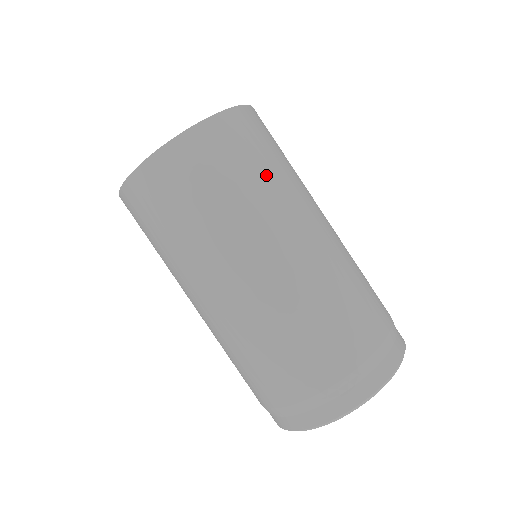
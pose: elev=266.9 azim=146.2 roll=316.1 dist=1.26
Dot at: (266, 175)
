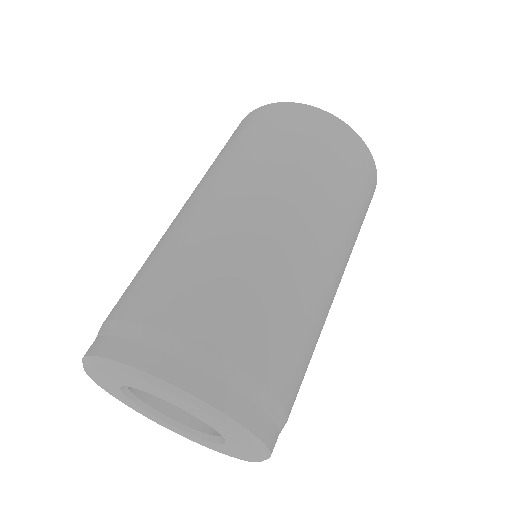
Dot at: (358, 227)
